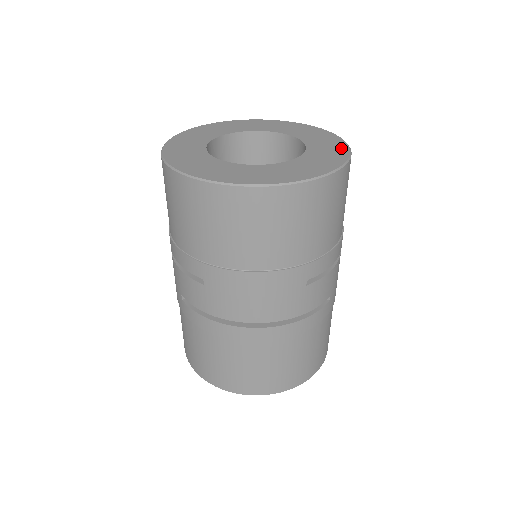
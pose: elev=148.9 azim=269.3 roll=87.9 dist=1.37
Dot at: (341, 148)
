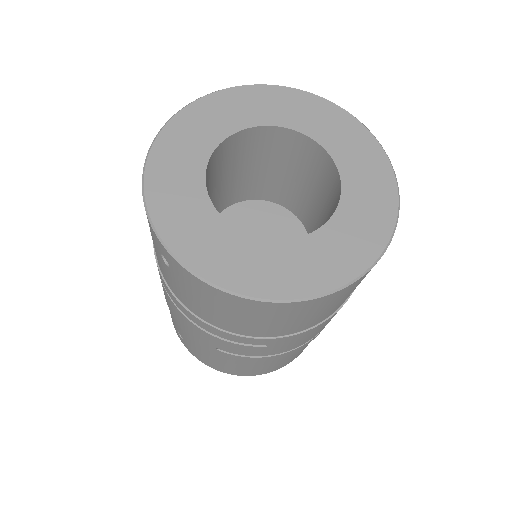
Dot at: (363, 136)
